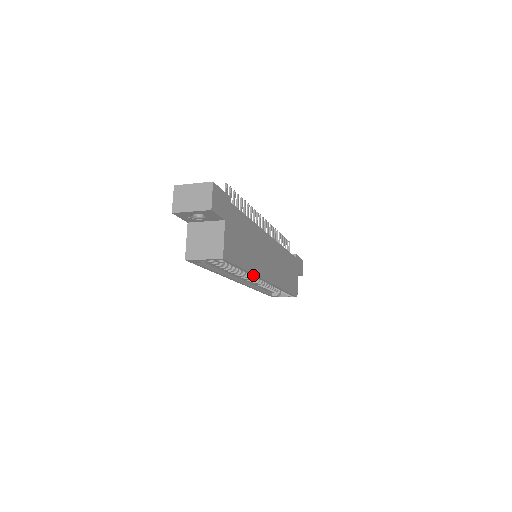
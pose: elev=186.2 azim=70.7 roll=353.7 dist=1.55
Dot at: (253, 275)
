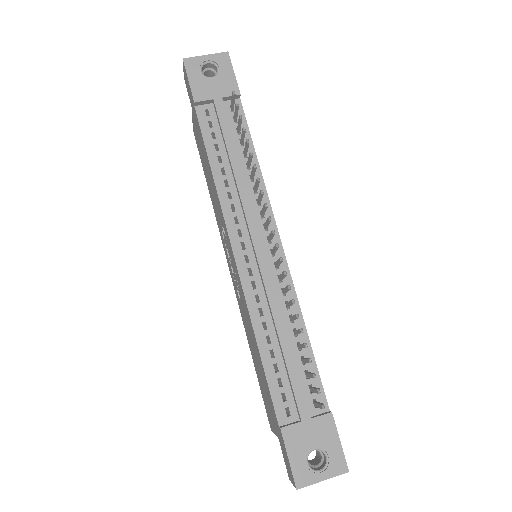
Dot at: occluded
